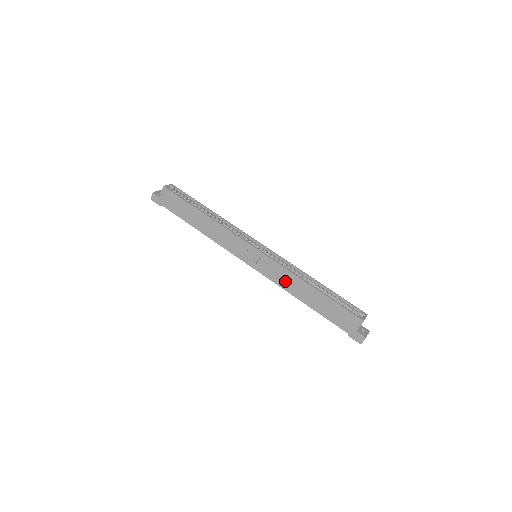
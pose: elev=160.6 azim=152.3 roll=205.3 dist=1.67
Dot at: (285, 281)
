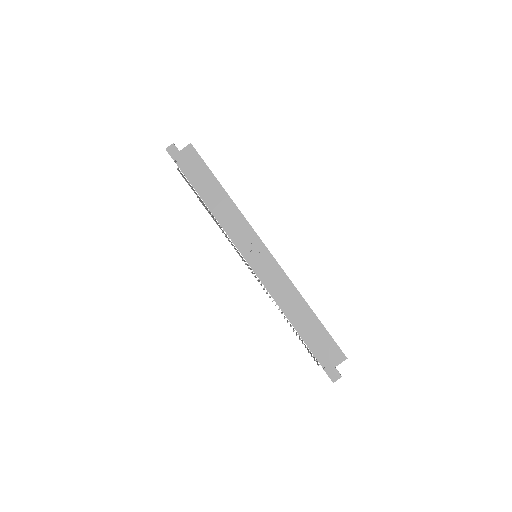
Dot at: (282, 291)
